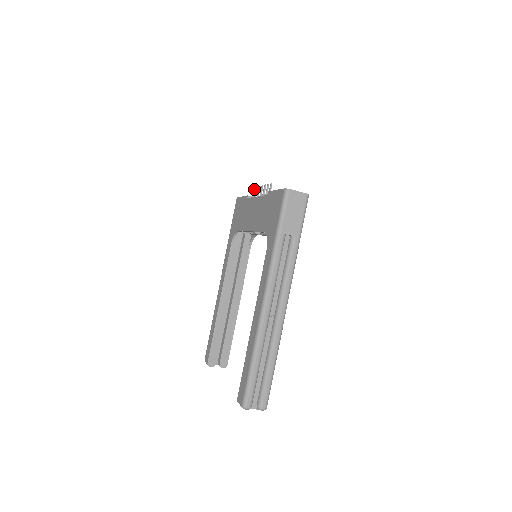
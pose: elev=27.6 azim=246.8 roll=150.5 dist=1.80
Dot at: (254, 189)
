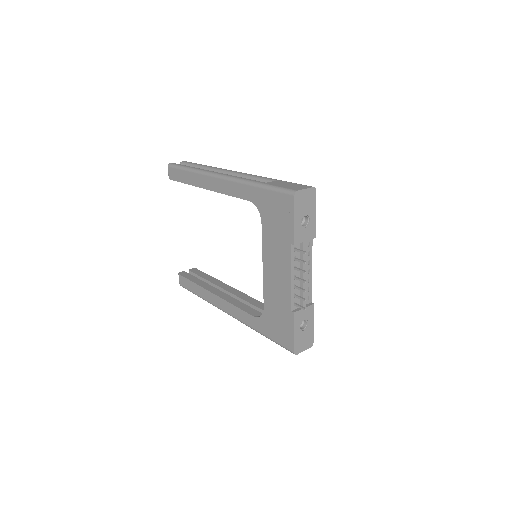
Dot at: (304, 253)
